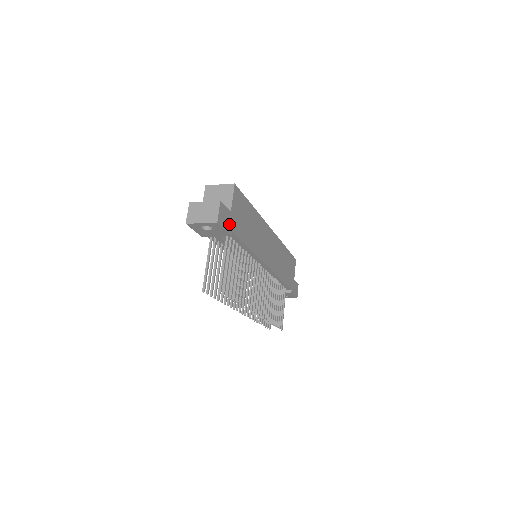
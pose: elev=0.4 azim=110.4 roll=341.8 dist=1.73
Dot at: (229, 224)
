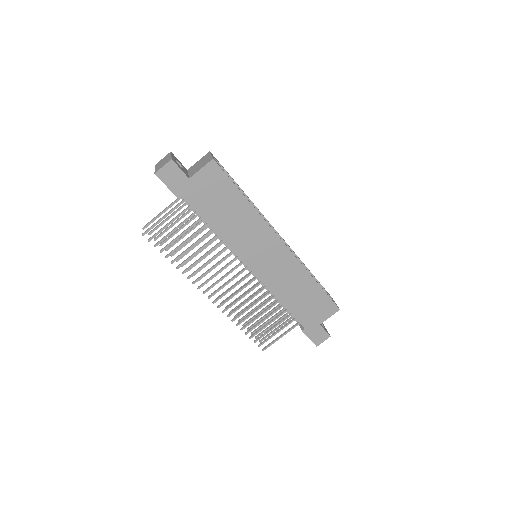
Dot at: (180, 187)
